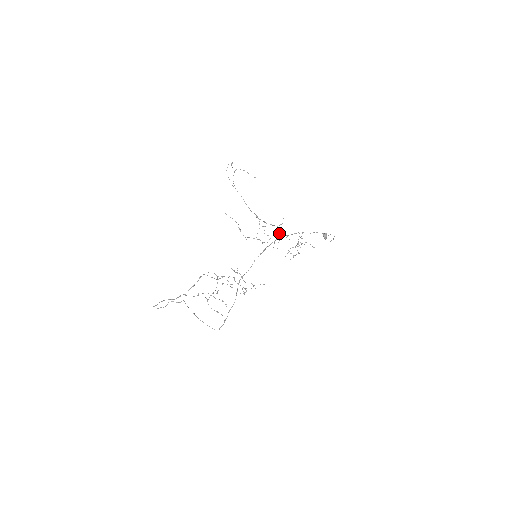
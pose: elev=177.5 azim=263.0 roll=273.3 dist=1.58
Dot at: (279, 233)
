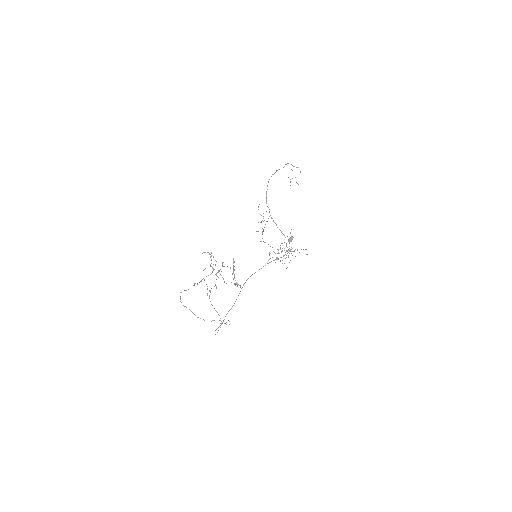
Dot at: occluded
